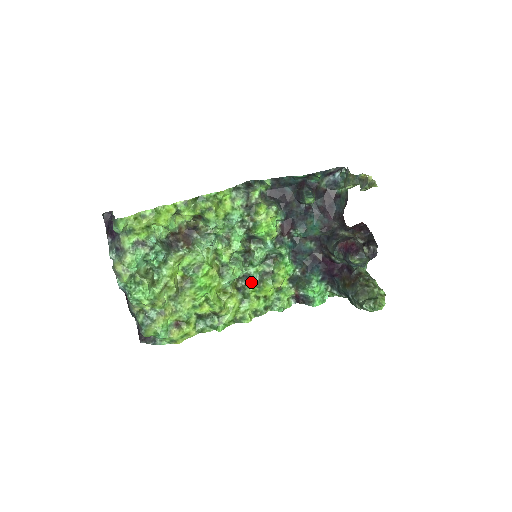
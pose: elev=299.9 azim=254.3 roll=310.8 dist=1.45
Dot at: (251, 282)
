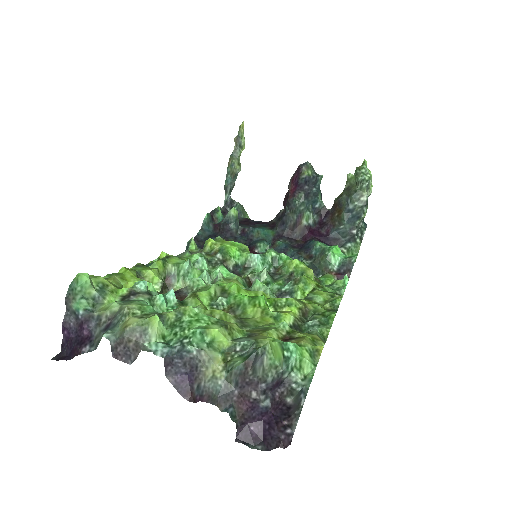
Dot at: (289, 290)
